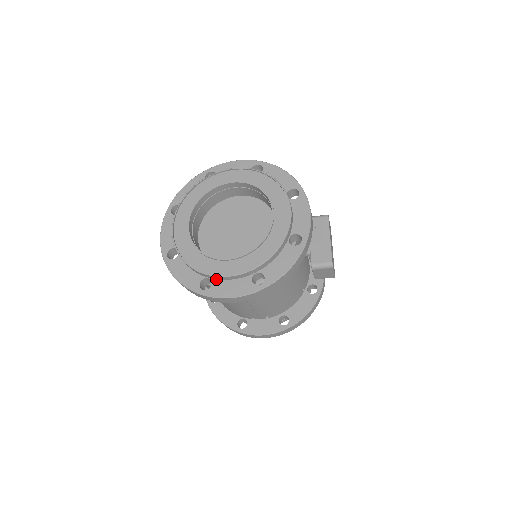
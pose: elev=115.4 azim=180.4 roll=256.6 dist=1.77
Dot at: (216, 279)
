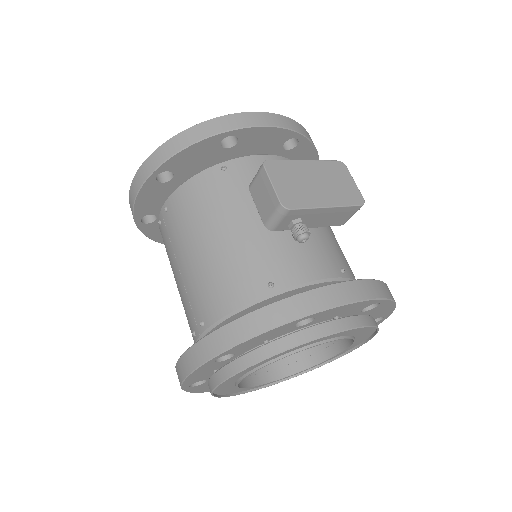
Dot at: occluded
